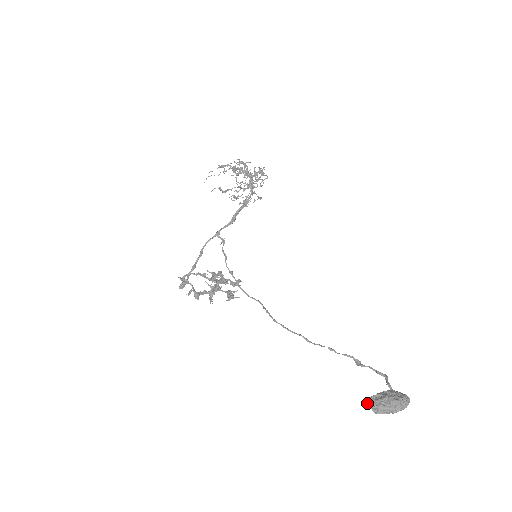
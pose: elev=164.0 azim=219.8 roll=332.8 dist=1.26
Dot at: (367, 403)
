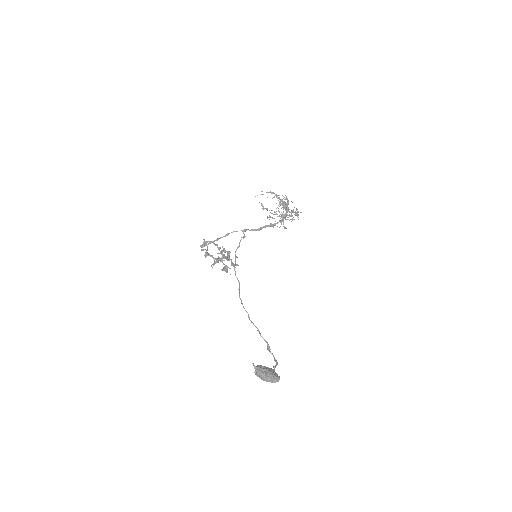
Dot at: (254, 365)
